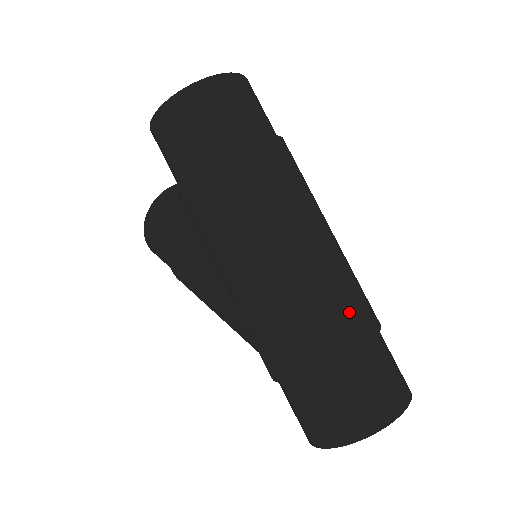
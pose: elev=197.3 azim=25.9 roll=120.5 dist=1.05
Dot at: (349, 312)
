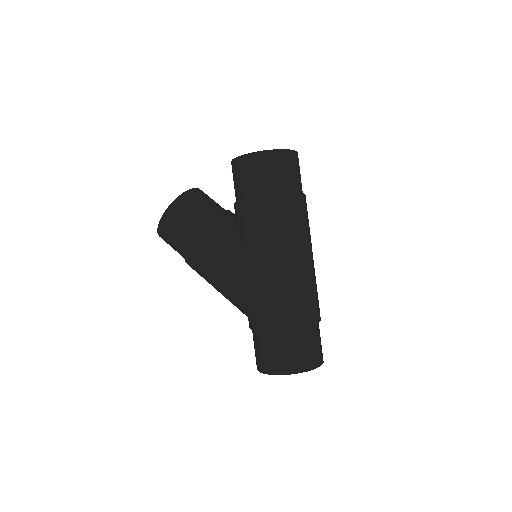
Dot at: (318, 301)
